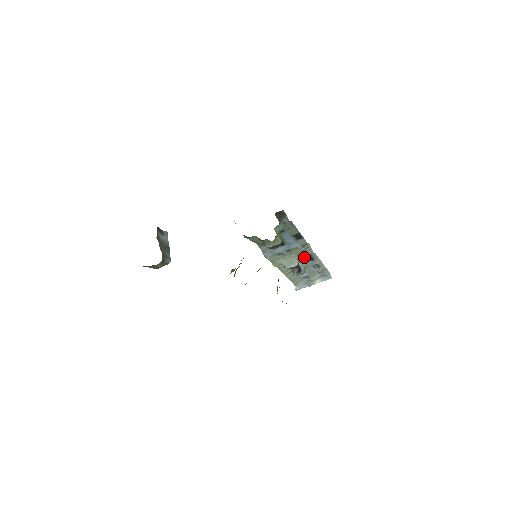
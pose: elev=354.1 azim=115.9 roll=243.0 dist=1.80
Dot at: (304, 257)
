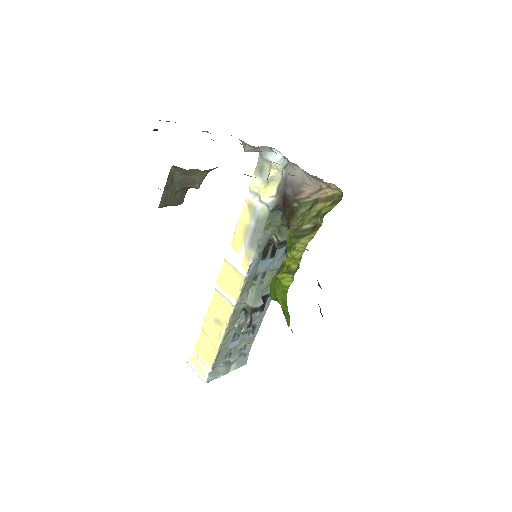
Dot at: occluded
